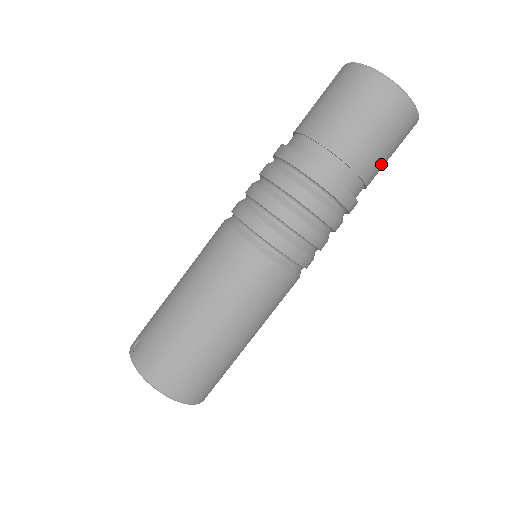
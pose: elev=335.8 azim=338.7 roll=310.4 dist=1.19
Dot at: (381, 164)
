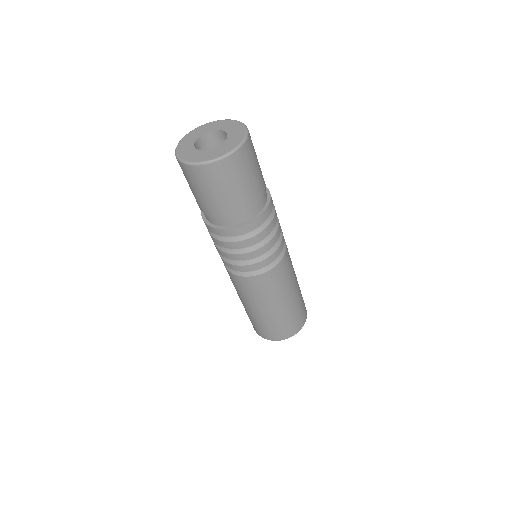
Dot at: (245, 192)
